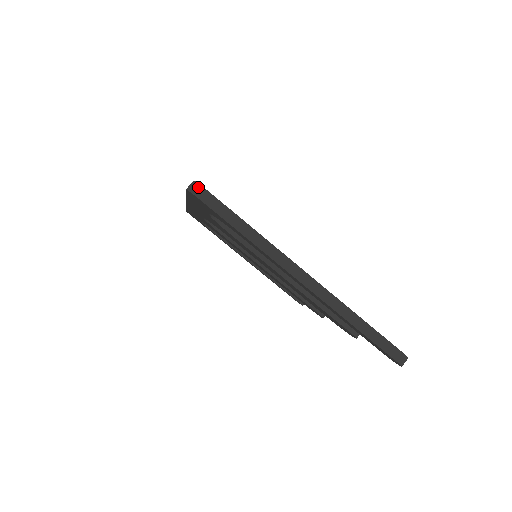
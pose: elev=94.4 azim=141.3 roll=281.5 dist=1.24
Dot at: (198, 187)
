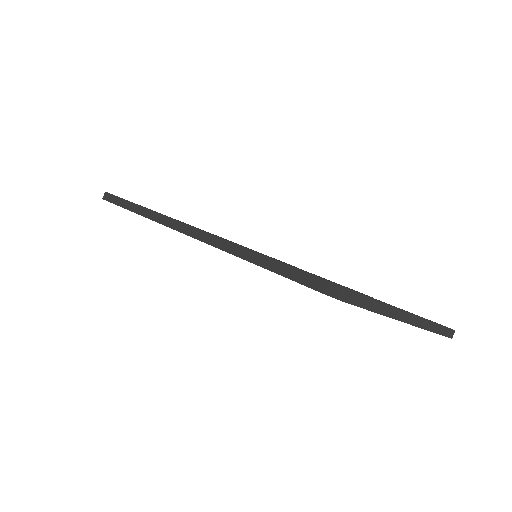
Dot at: (344, 291)
